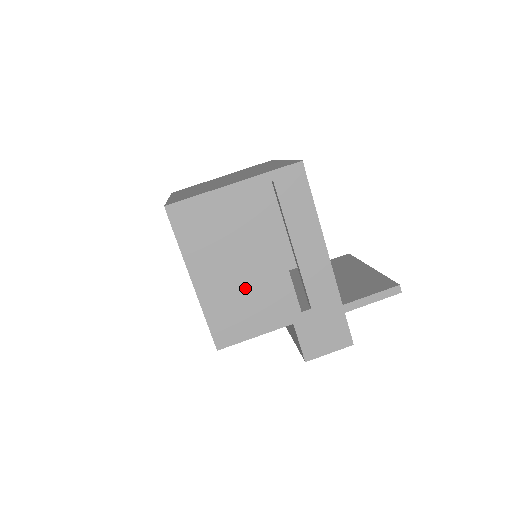
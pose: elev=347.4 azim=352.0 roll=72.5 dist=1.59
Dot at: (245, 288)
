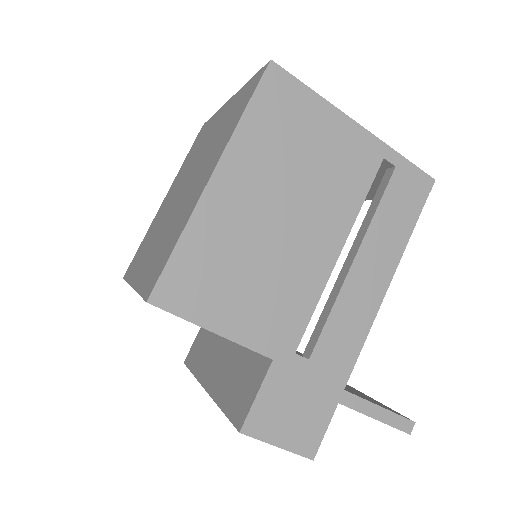
Dot at: (263, 253)
